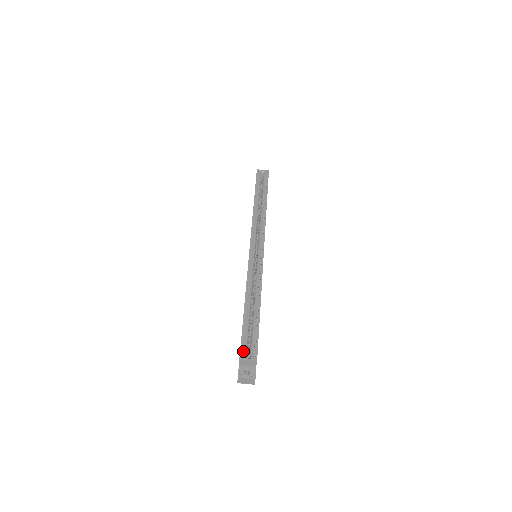
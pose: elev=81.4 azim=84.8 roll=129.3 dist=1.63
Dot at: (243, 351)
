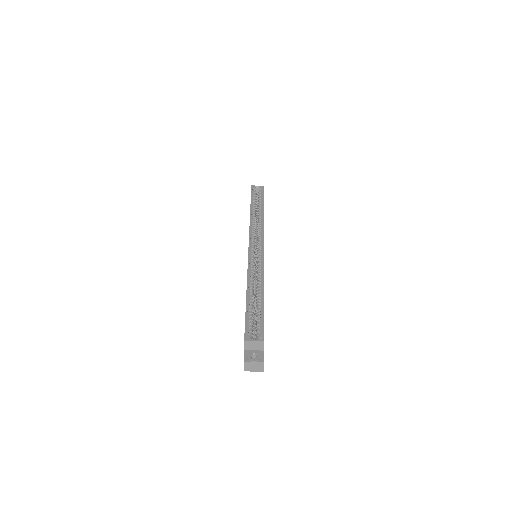
Dot at: (248, 334)
